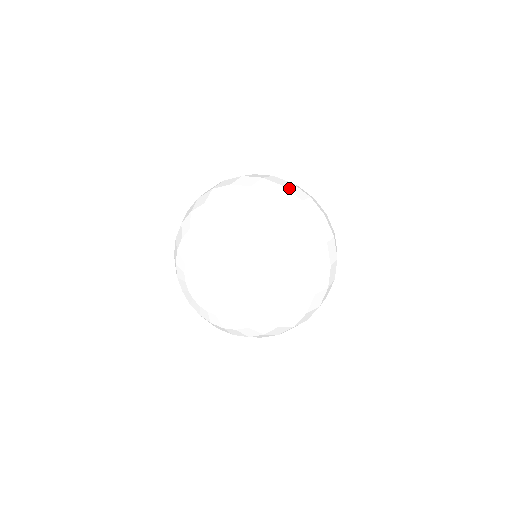
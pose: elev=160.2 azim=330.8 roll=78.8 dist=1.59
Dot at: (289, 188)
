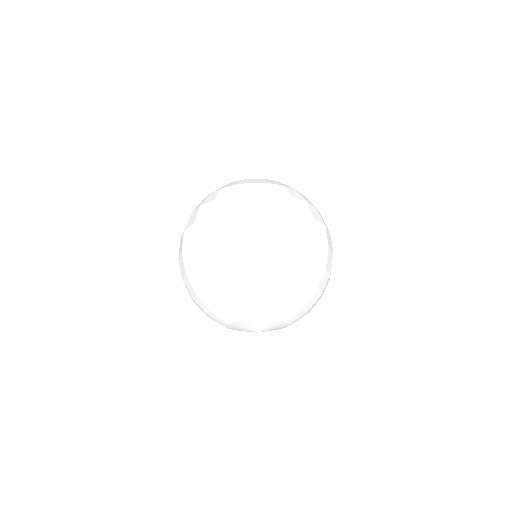
Dot at: (282, 228)
